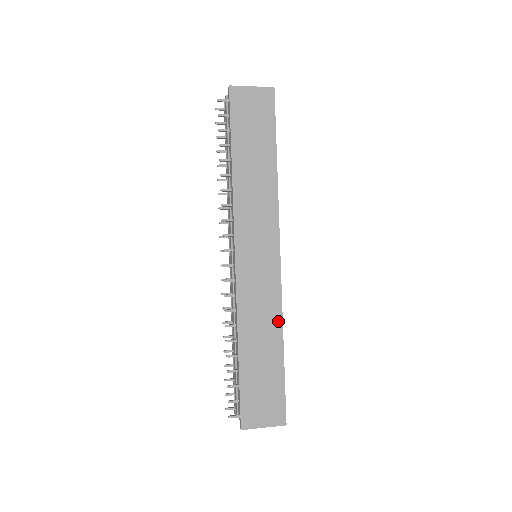
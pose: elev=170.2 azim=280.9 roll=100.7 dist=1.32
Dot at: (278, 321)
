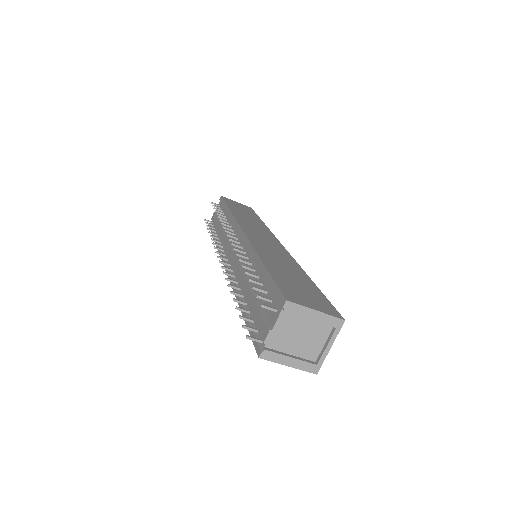
Dot at: (296, 265)
